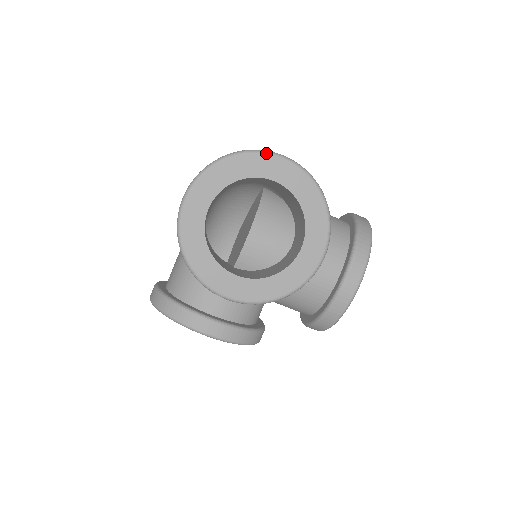
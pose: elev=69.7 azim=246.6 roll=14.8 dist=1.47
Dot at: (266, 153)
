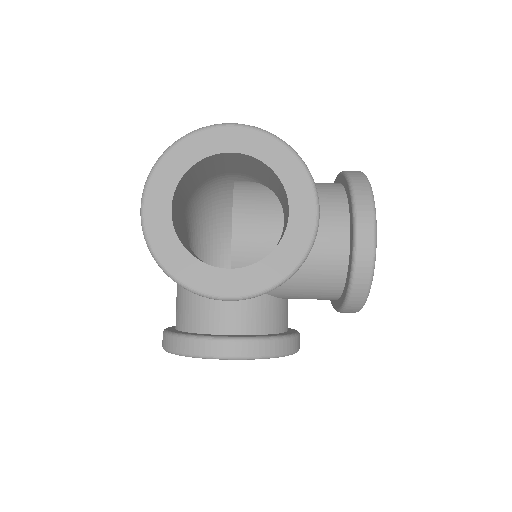
Dot at: (210, 127)
